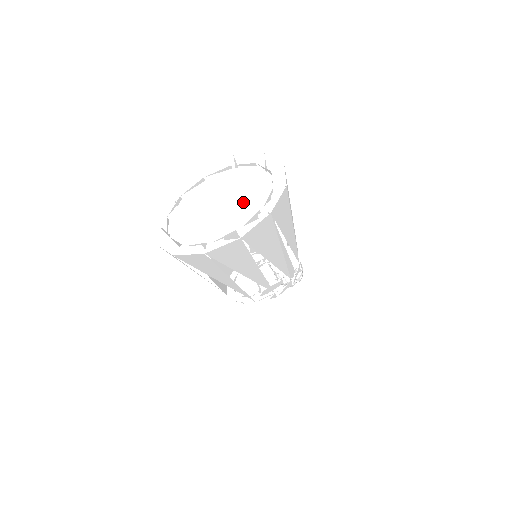
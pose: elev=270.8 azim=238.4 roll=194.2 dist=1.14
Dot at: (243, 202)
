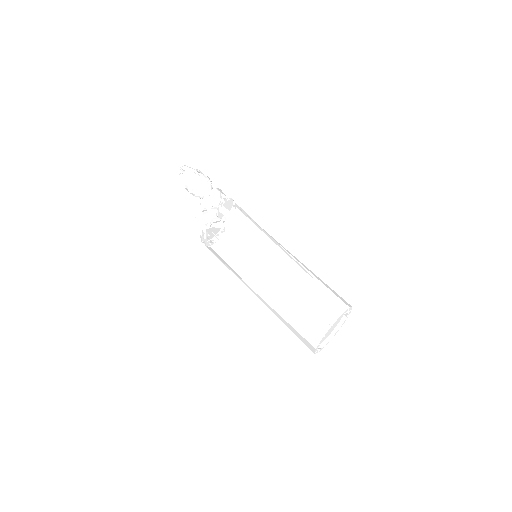
Dot at: (337, 321)
